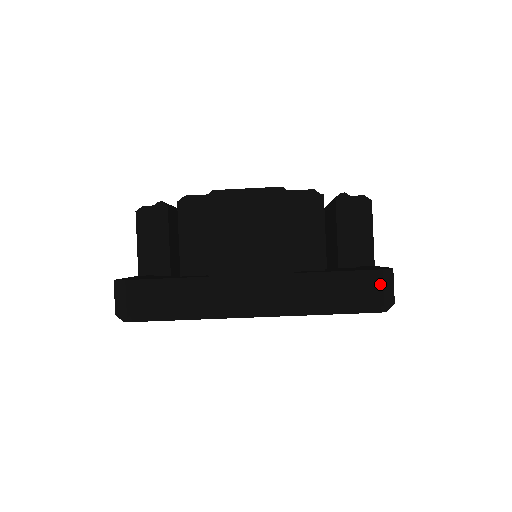
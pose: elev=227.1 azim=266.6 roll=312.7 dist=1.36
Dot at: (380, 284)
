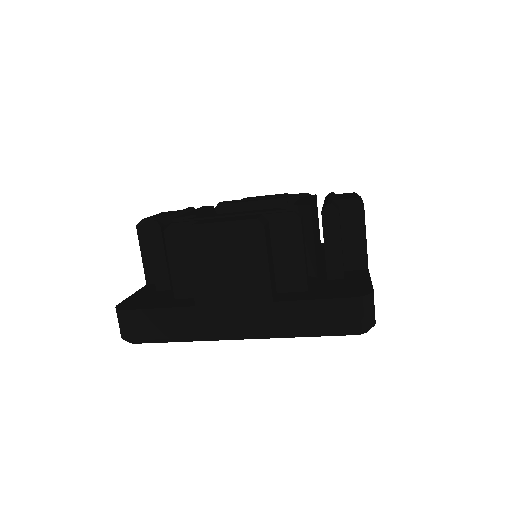
Dot at: (357, 311)
